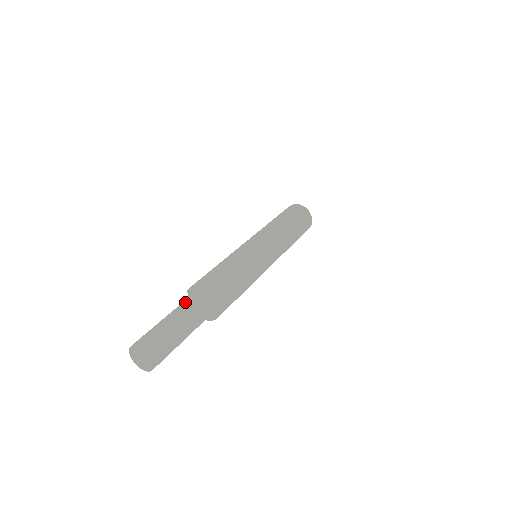
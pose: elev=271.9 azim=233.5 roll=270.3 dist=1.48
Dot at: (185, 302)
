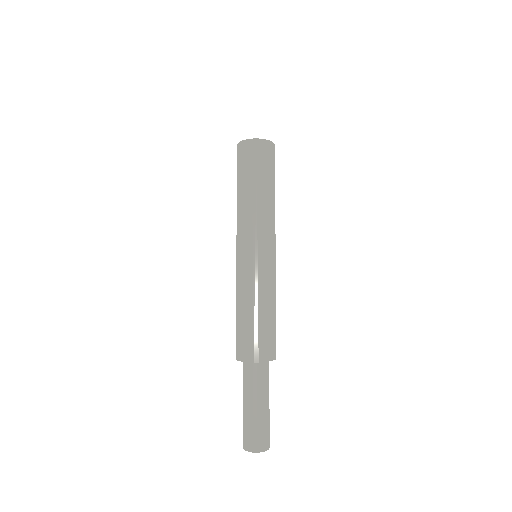
Dot at: (245, 381)
